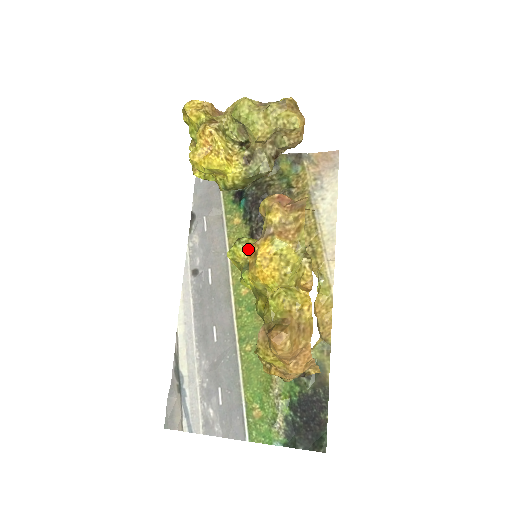
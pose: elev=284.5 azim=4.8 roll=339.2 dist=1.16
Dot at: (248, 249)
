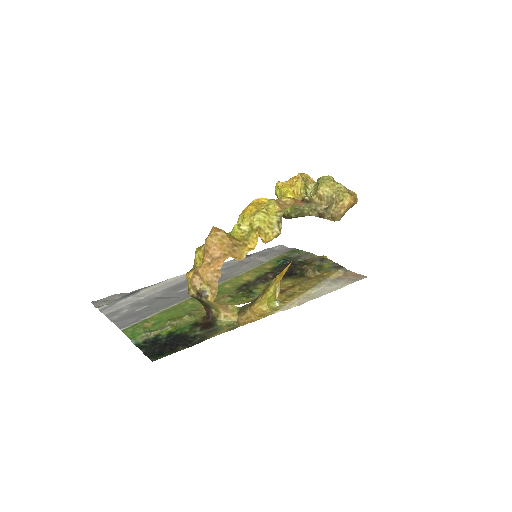
Dot at: occluded
